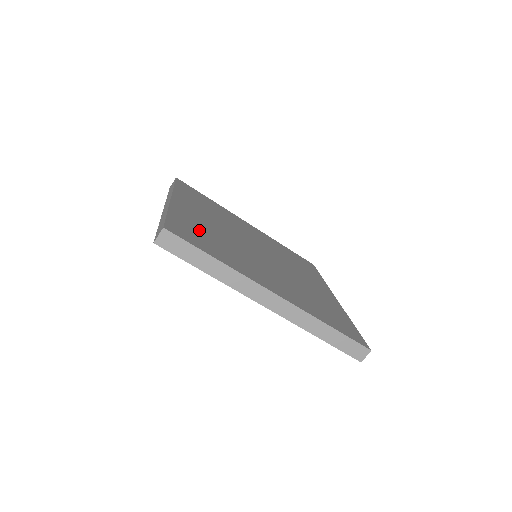
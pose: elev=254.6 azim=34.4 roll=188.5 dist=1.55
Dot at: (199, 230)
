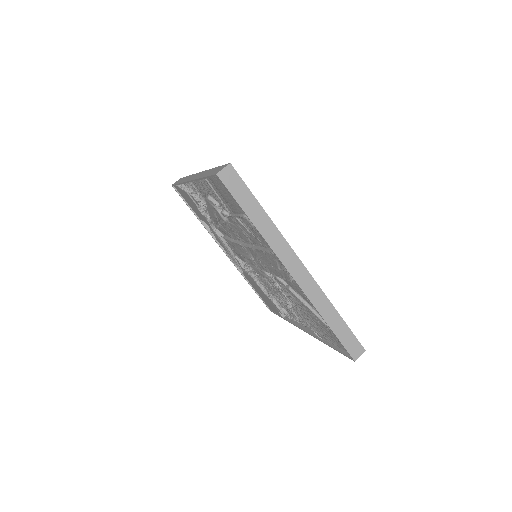
Dot at: occluded
